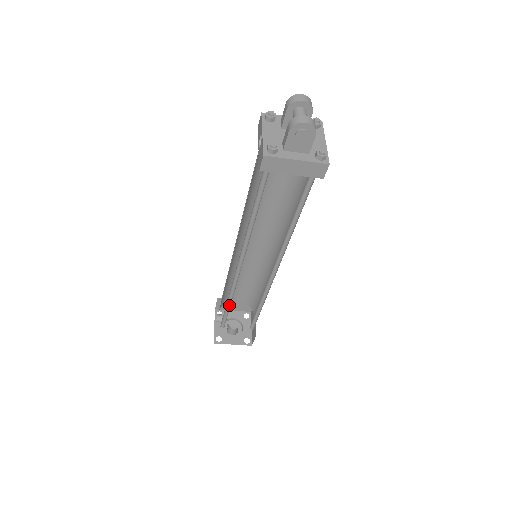
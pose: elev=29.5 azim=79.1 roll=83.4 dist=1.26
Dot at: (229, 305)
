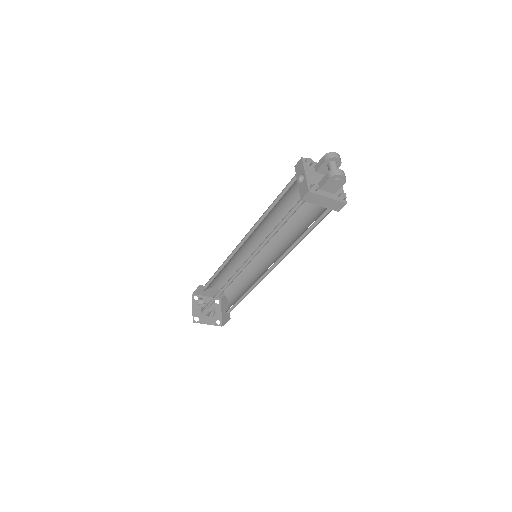
Dot at: (220, 292)
